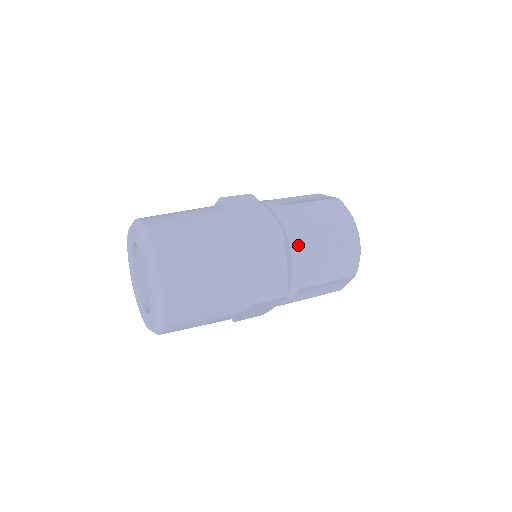
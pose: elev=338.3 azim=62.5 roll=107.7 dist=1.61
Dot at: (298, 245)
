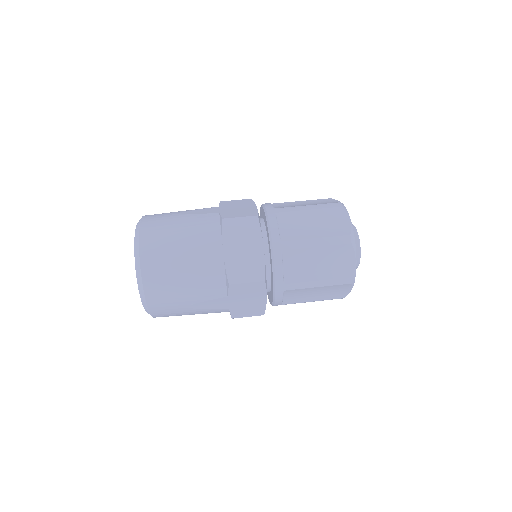
Dot at: (281, 288)
